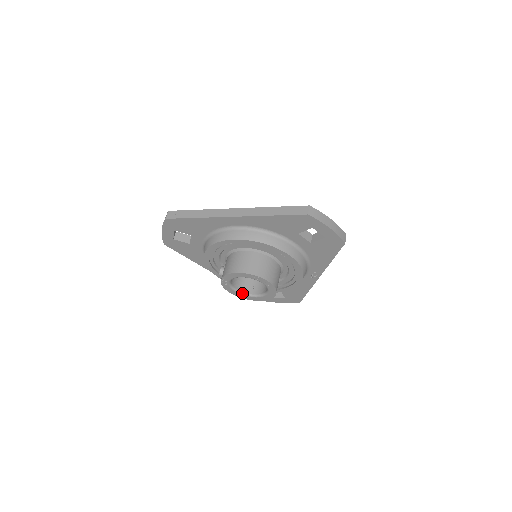
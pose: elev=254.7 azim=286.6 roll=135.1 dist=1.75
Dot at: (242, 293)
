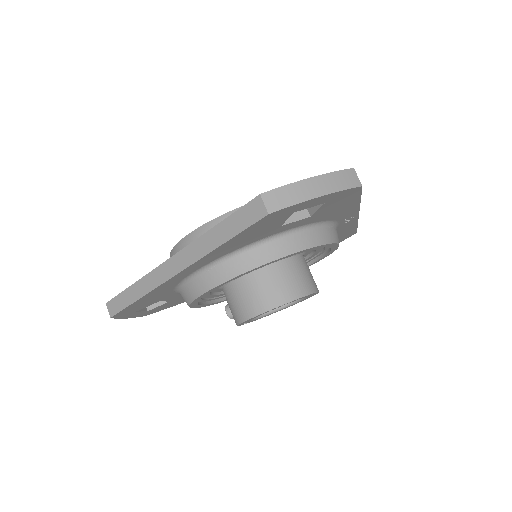
Dot at: (277, 310)
